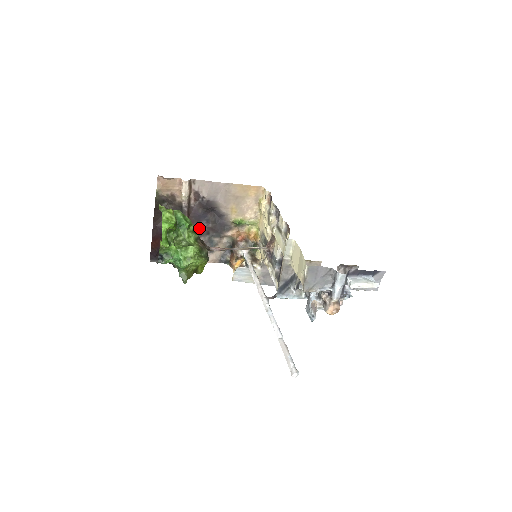
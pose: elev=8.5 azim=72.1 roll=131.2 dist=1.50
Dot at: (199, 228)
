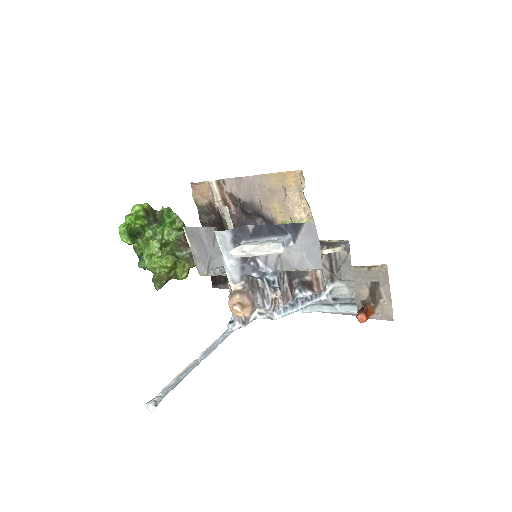
Dot at: occluded
